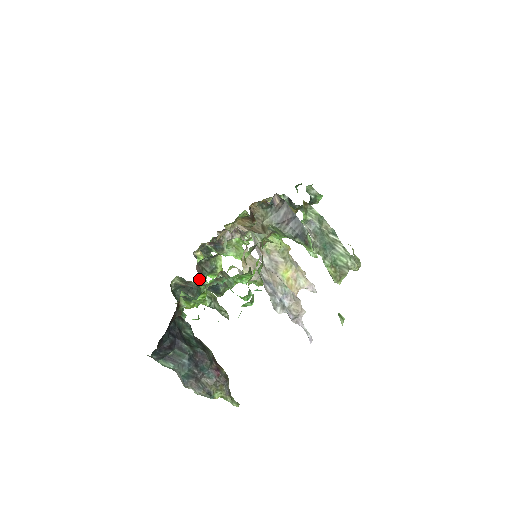
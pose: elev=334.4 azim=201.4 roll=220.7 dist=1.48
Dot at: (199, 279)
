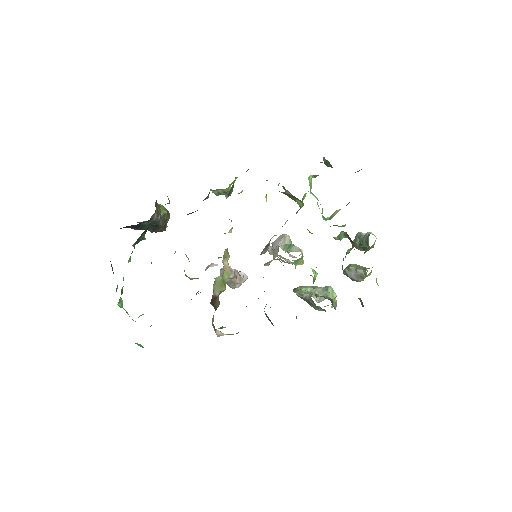
Dot at: occluded
